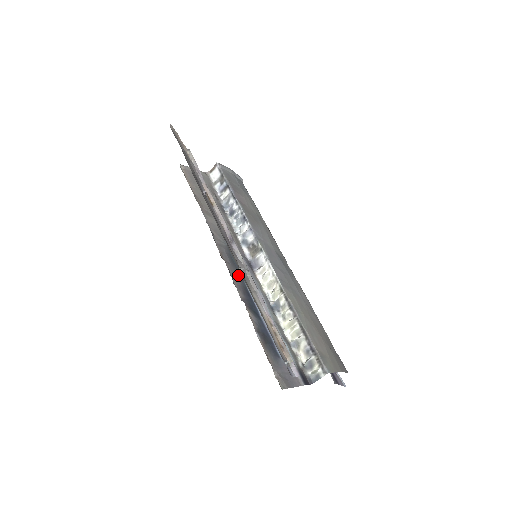
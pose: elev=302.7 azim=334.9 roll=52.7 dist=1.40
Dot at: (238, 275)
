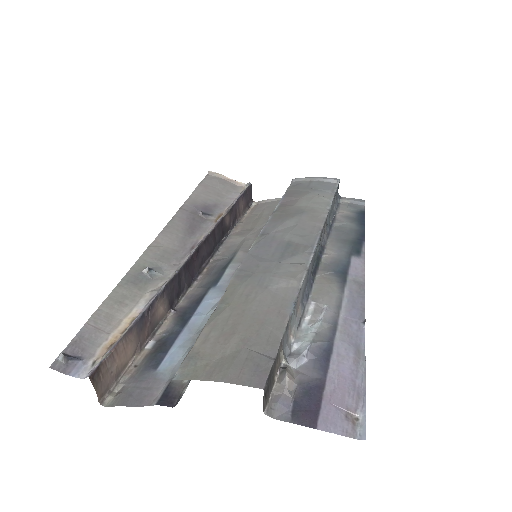
Dot at: (208, 284)
